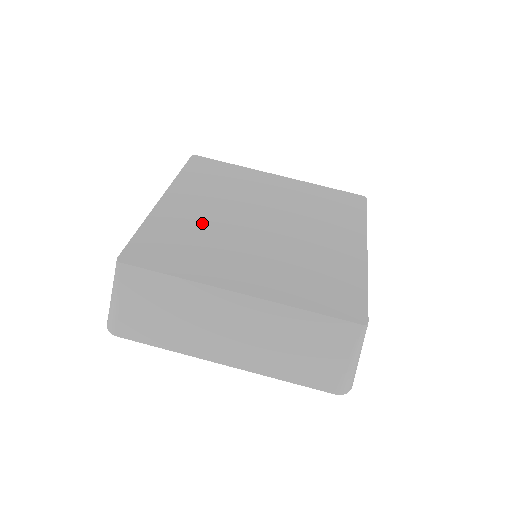
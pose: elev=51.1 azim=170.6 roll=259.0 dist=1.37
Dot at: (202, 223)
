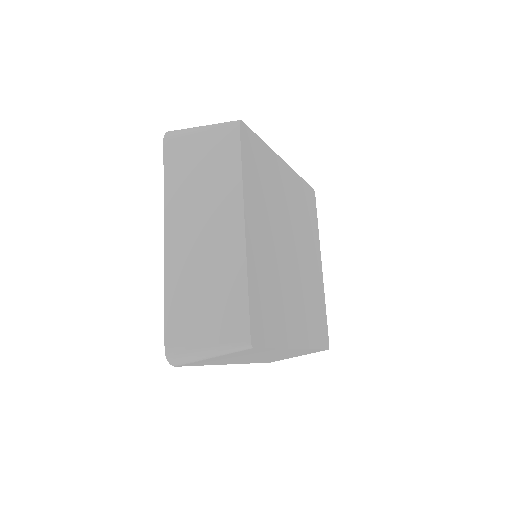
Dot at: (271, 263)
